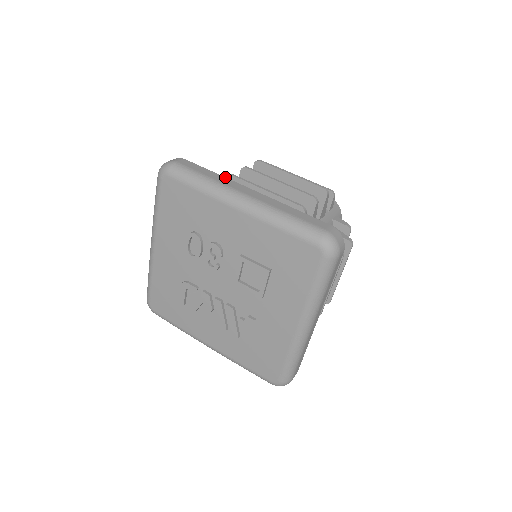
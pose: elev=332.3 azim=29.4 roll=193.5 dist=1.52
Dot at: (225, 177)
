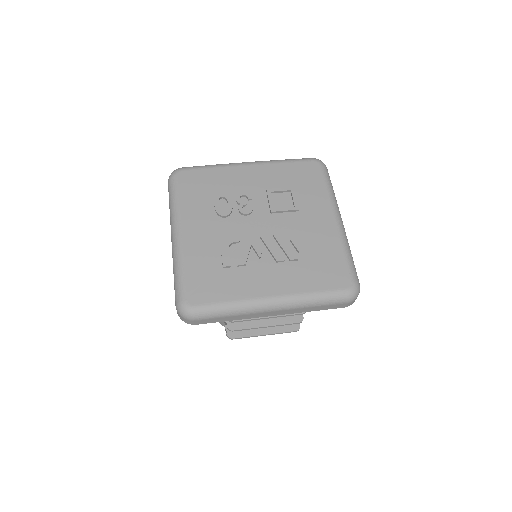
Dot at: occluded
